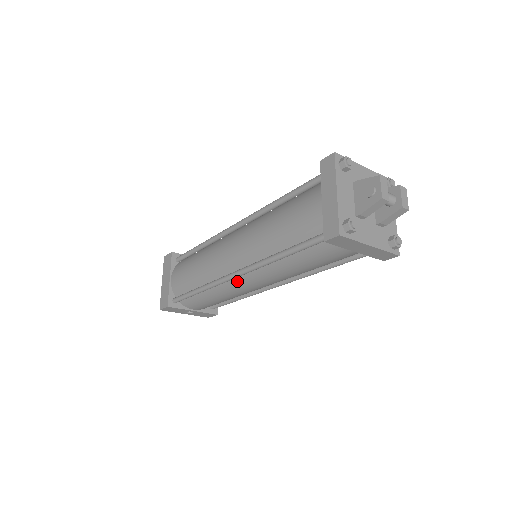
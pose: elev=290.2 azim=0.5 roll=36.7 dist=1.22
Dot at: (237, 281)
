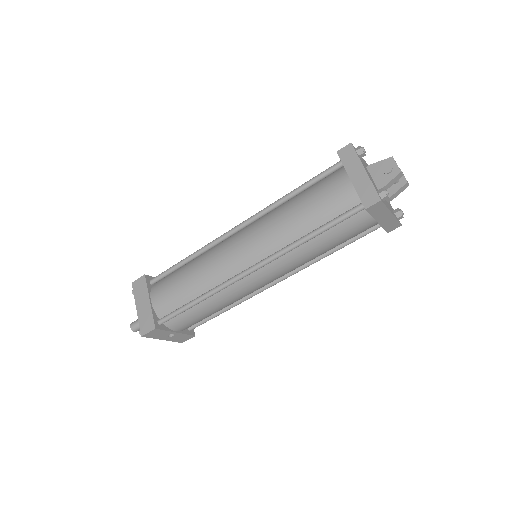
Dot at: (248, 278)
